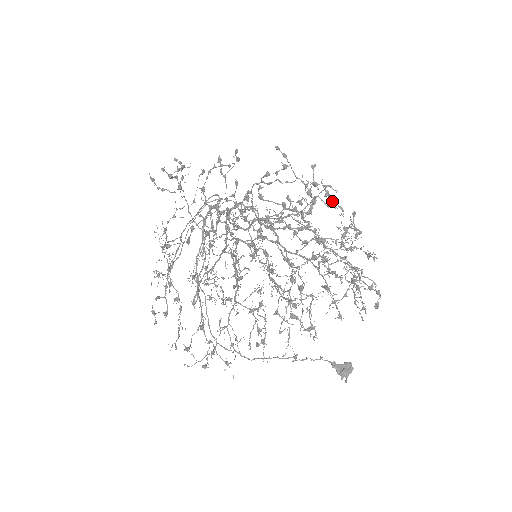
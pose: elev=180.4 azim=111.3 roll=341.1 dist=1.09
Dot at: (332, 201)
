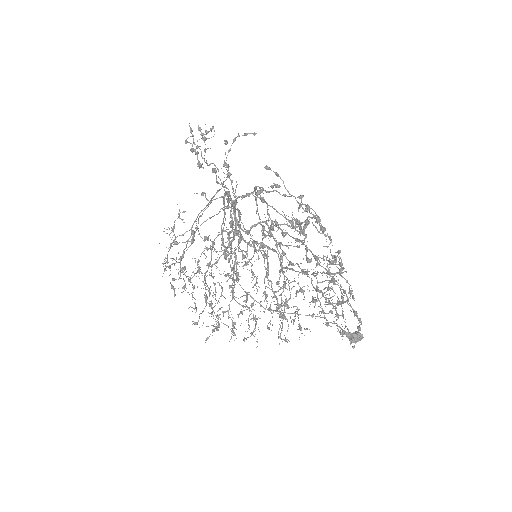
Dot at: occluded
